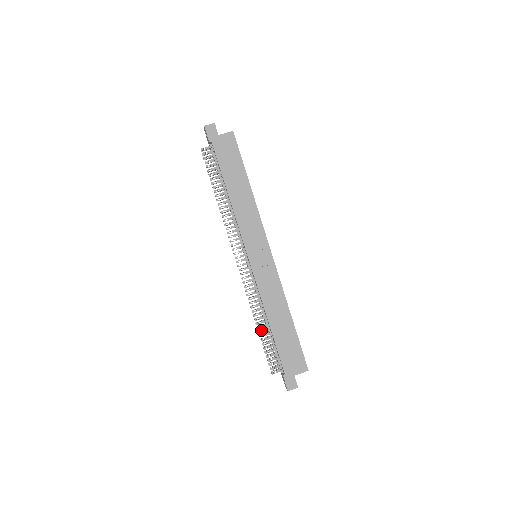
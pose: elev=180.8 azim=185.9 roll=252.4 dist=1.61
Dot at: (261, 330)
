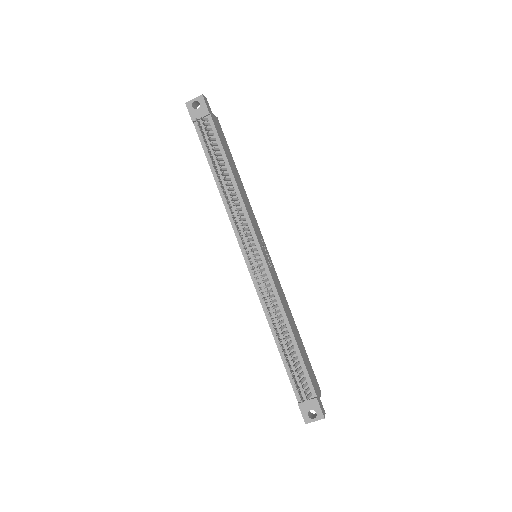
Dot at: (286, 343)
